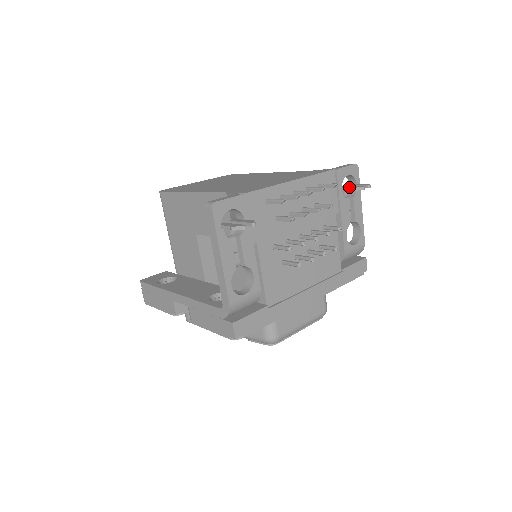
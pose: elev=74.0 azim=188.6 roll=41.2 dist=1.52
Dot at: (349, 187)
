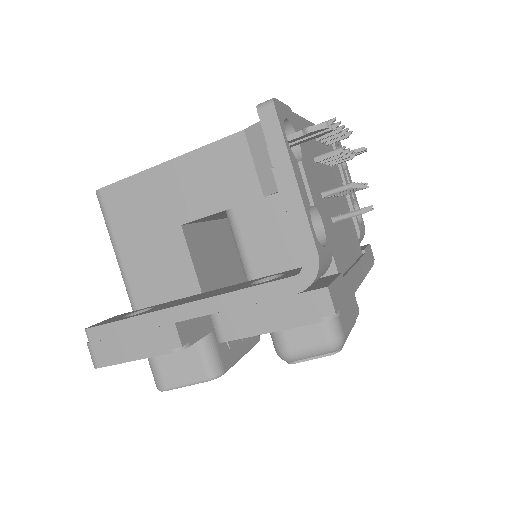
Dot at: occluded
